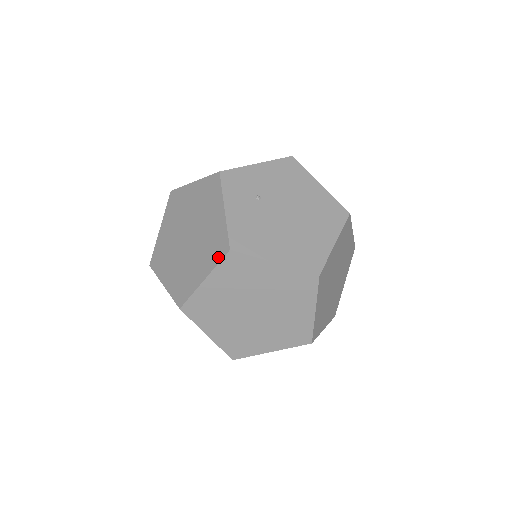
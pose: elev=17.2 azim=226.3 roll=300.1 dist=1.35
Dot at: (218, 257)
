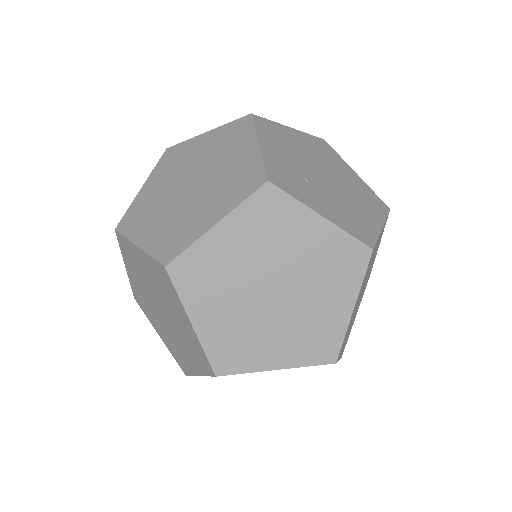
Dot at: (359, 270)
